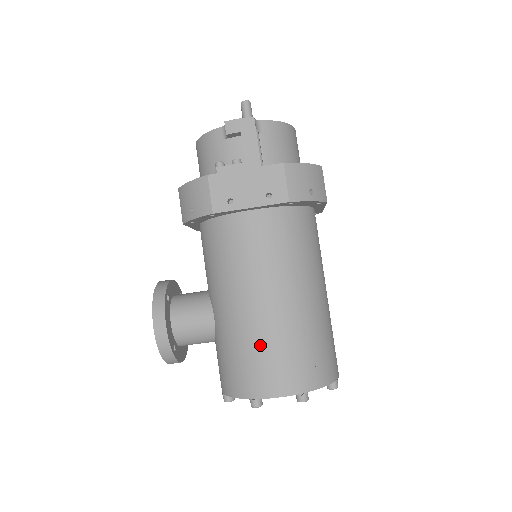
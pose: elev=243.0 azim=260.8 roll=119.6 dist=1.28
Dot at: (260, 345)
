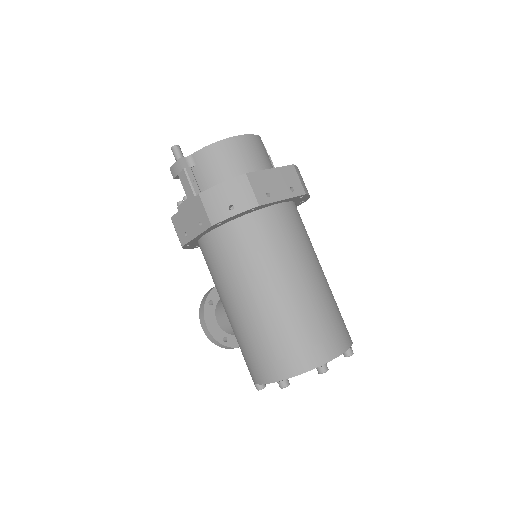
Dot at: (242, 342)
